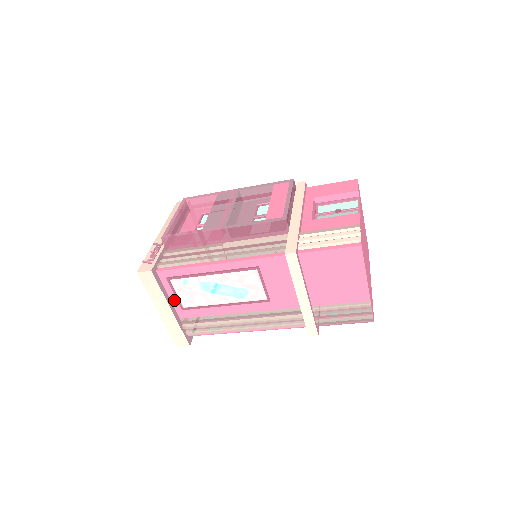
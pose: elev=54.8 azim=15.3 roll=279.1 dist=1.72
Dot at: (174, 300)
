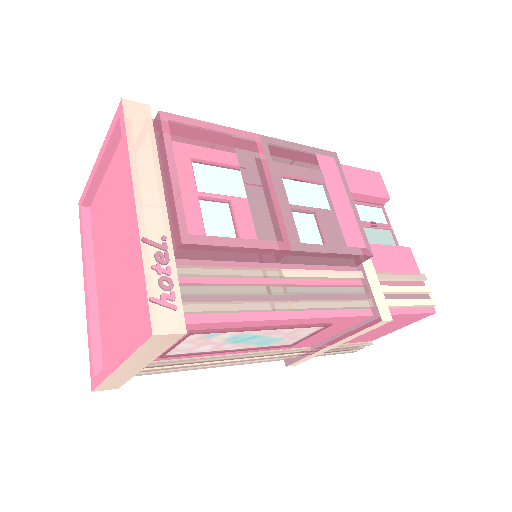
Dot at: occluded
